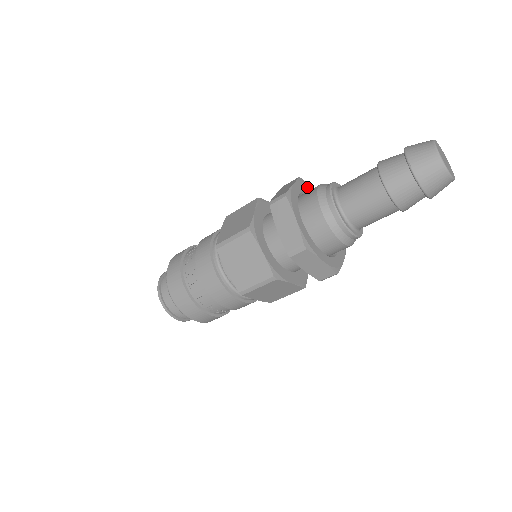
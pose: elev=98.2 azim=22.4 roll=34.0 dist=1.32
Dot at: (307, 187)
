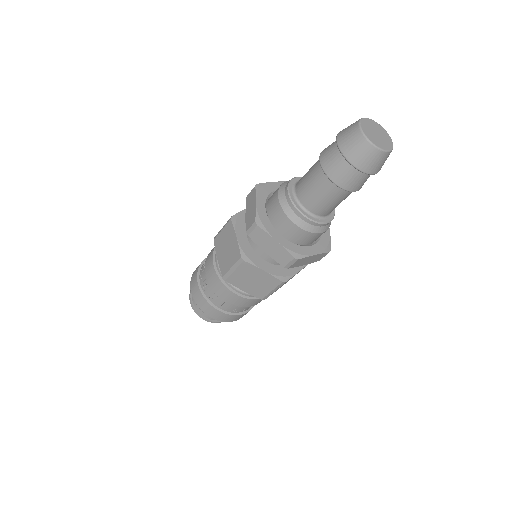
Dot at: (267, 189)
